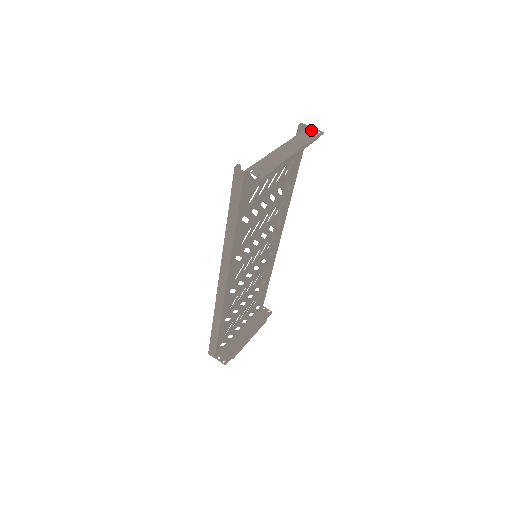
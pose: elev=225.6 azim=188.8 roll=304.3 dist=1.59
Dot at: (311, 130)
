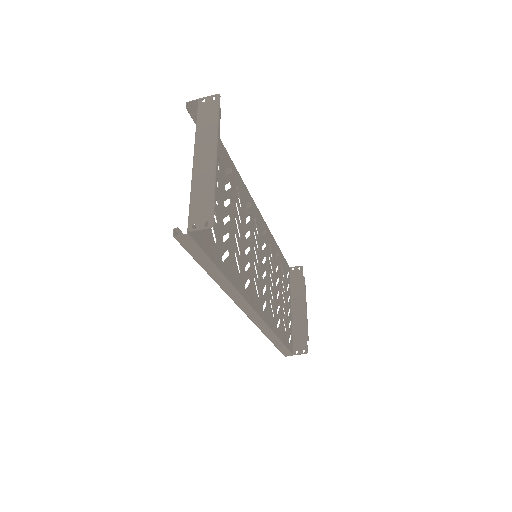
Dot at: (204, 104)
